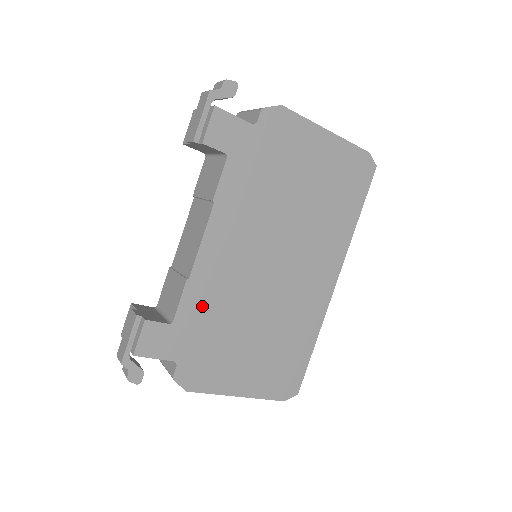
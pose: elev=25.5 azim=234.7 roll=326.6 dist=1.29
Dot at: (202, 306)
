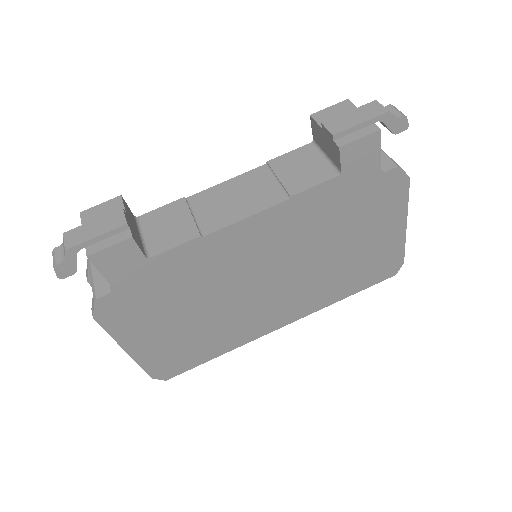
Dot at: (185, 265)
